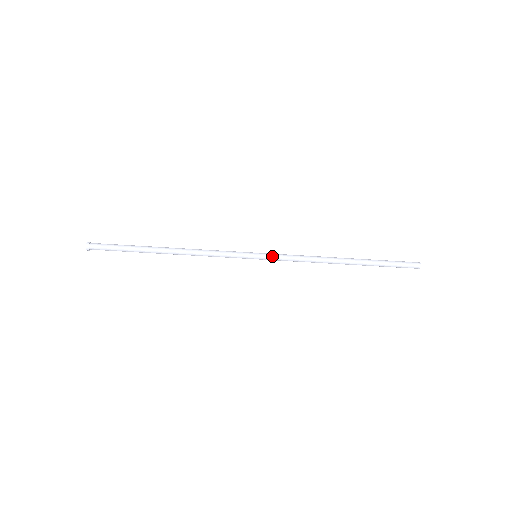
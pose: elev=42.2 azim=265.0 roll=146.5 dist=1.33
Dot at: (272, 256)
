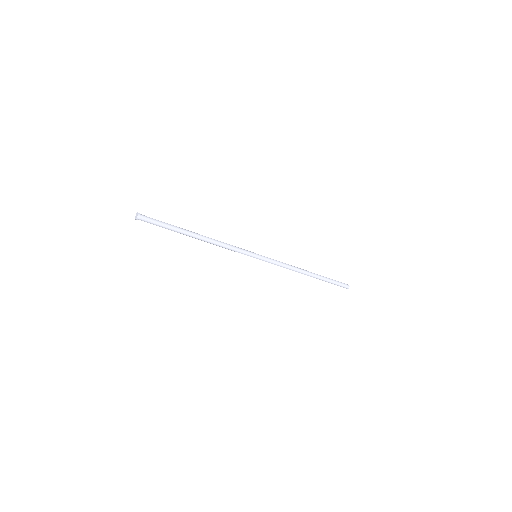
Dot at: (267, 259)
